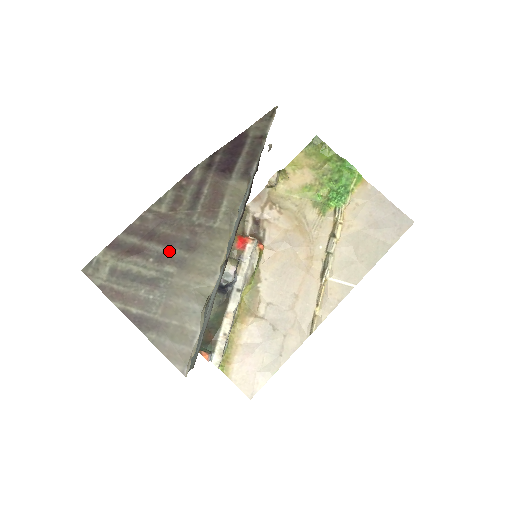
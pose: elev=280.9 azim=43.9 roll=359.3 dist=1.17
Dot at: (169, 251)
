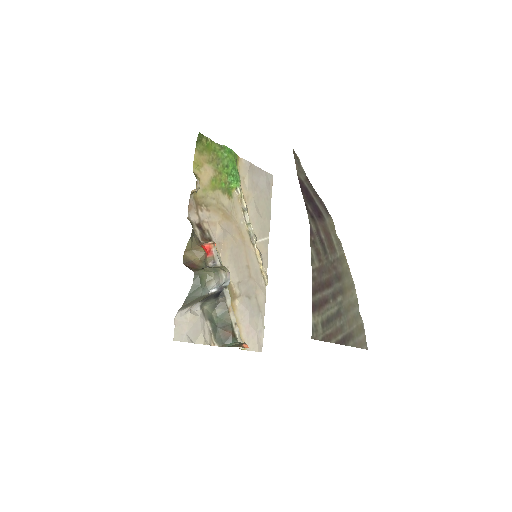
Dot at: (334, 288)
